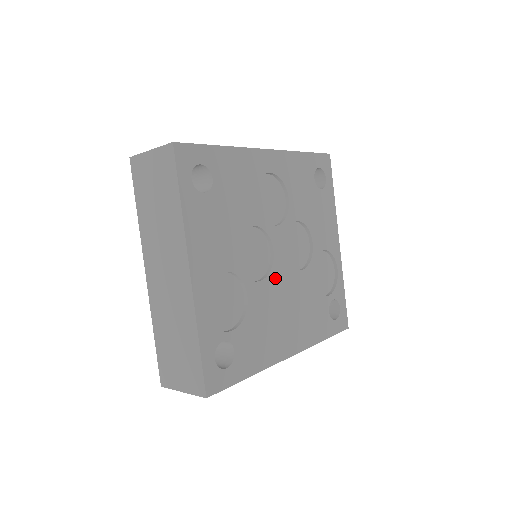
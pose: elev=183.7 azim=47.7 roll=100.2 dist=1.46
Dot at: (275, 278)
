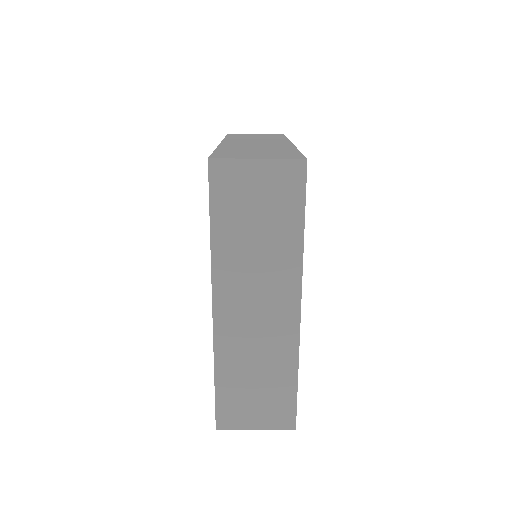
Dot at: occluded
